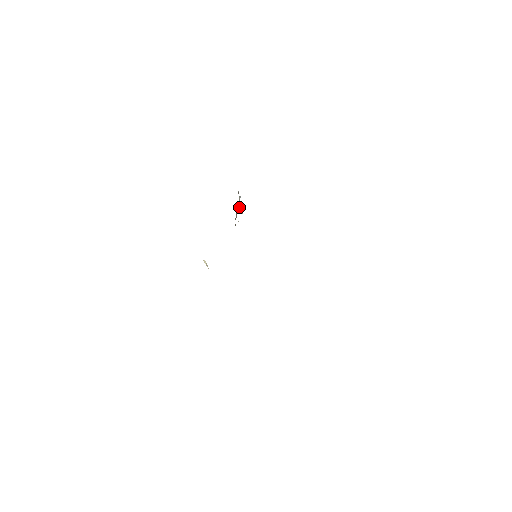
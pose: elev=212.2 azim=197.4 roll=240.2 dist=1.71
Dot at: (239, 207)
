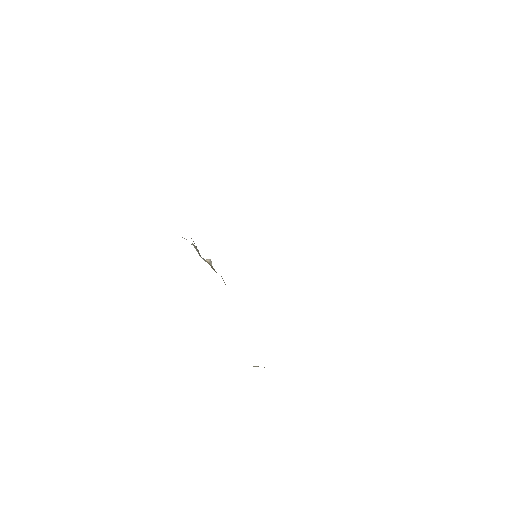
Dot at: (207, 260)
